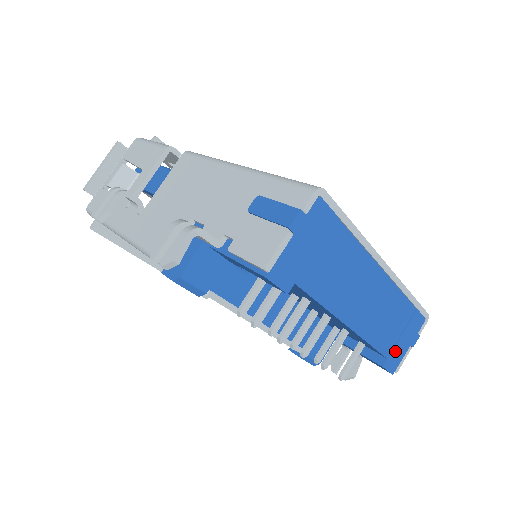
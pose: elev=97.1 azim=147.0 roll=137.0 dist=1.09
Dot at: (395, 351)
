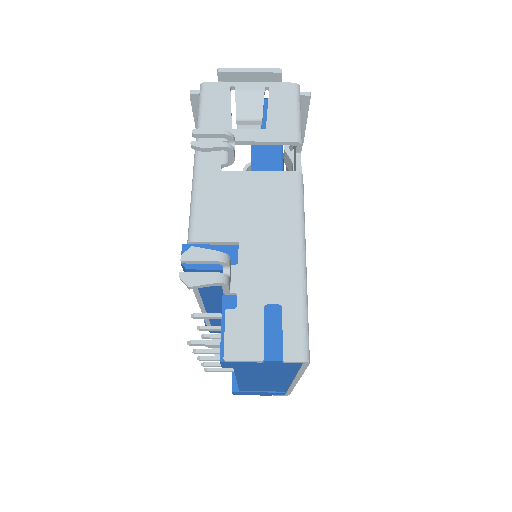
Dot at: (248, 392)
